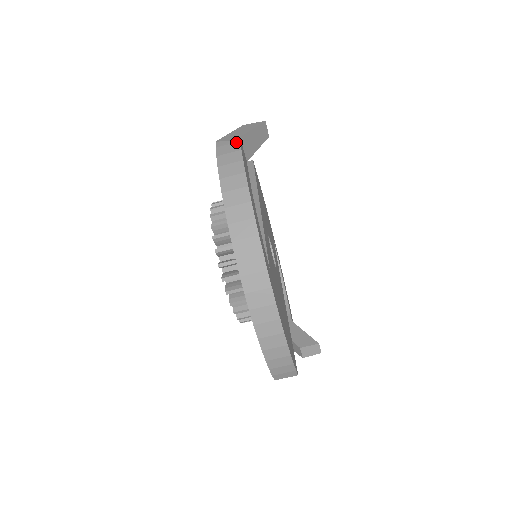
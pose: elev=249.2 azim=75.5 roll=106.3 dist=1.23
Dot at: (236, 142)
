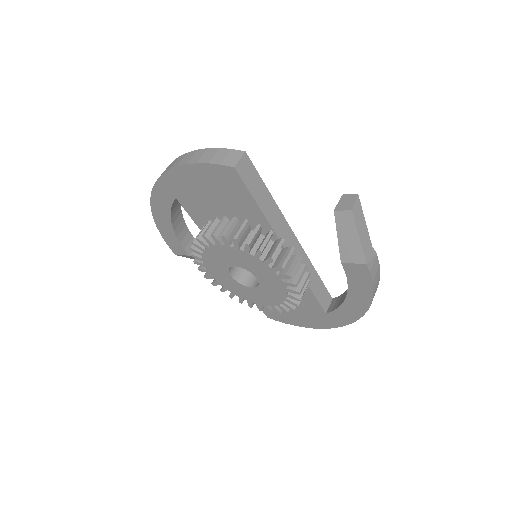
Dot at: occluded
